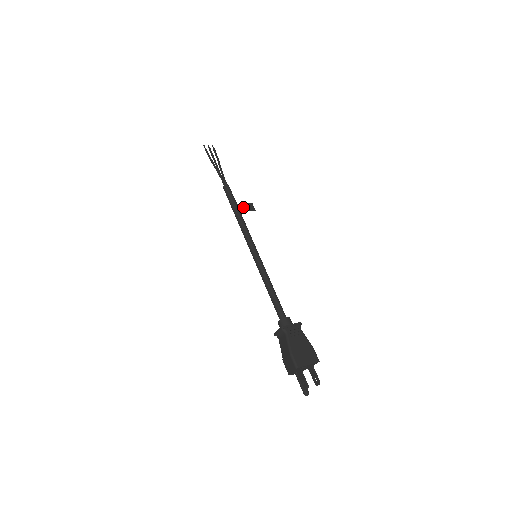
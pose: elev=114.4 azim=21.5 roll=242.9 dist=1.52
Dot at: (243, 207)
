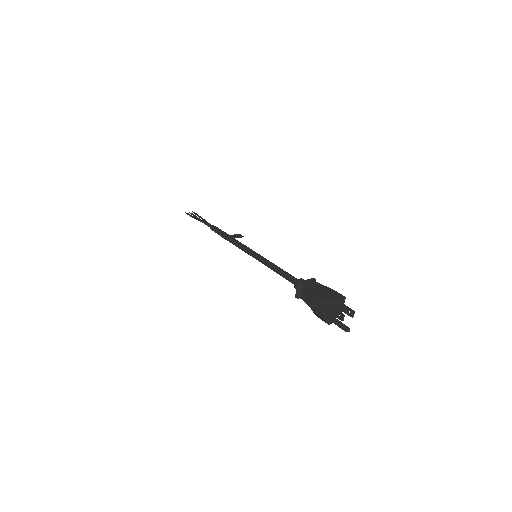
Dot at: (233, 237)
